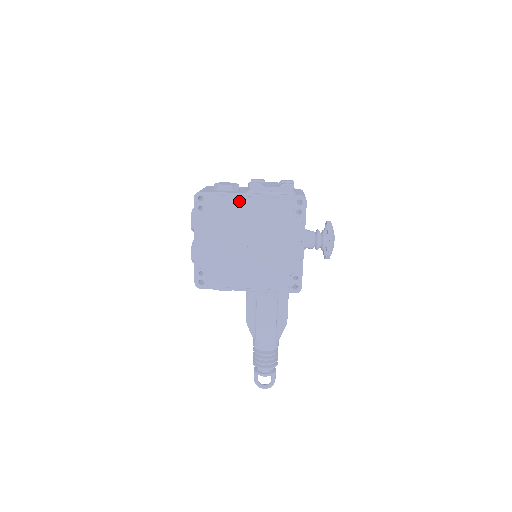
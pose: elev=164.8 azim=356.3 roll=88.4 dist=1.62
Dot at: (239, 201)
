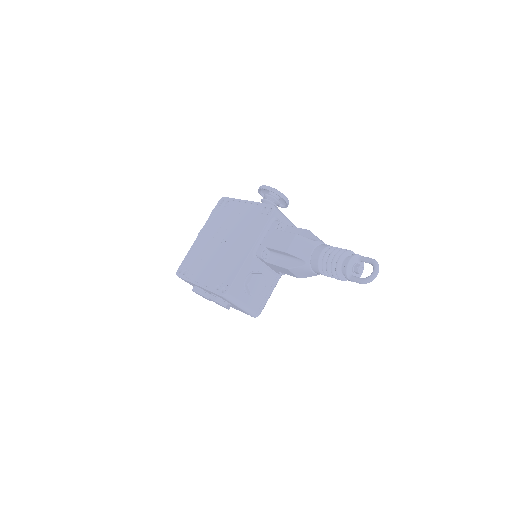
Dot at: (198, 244)
